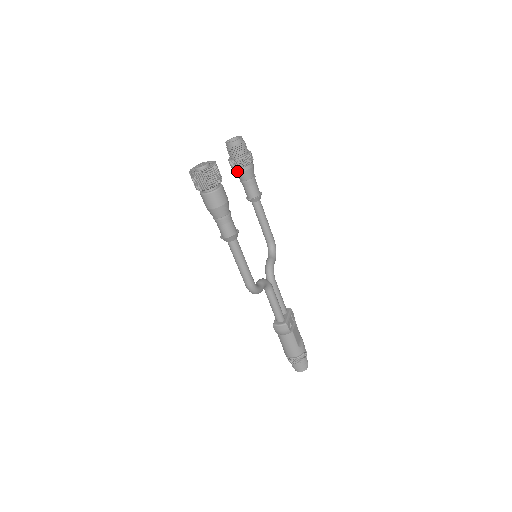
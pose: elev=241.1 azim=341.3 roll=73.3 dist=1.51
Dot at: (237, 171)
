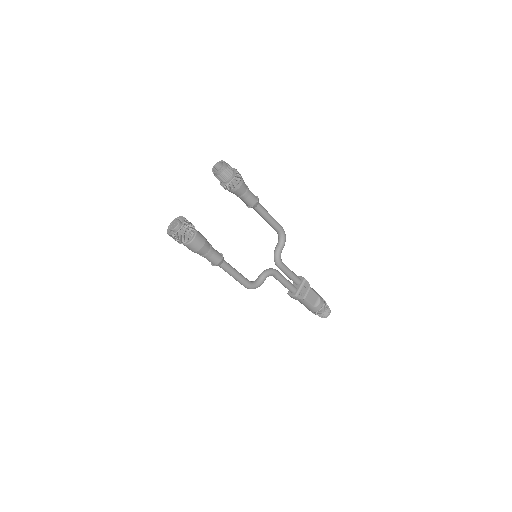
Dot at: (228, 190)
